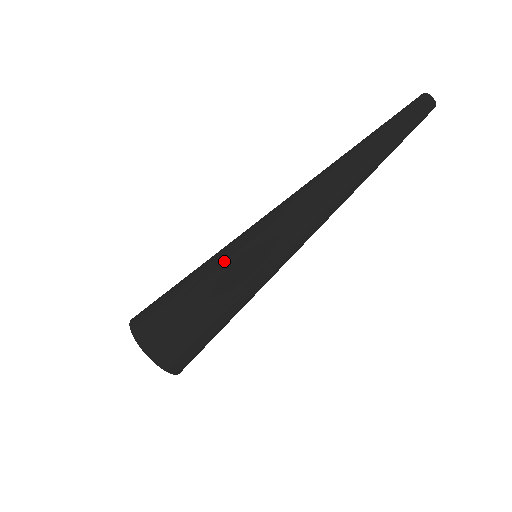
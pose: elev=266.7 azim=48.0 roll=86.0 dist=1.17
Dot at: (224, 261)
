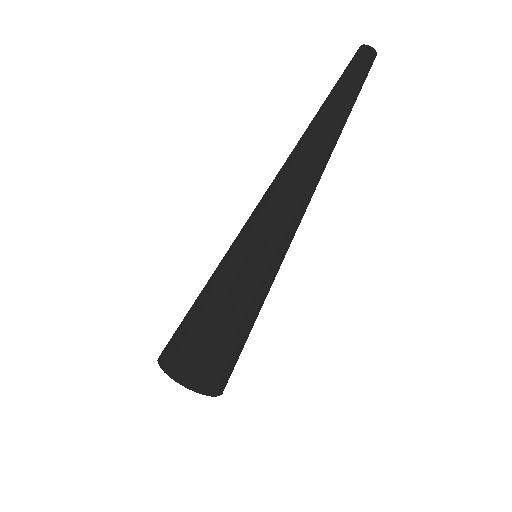
Dot at: (246, 282)
